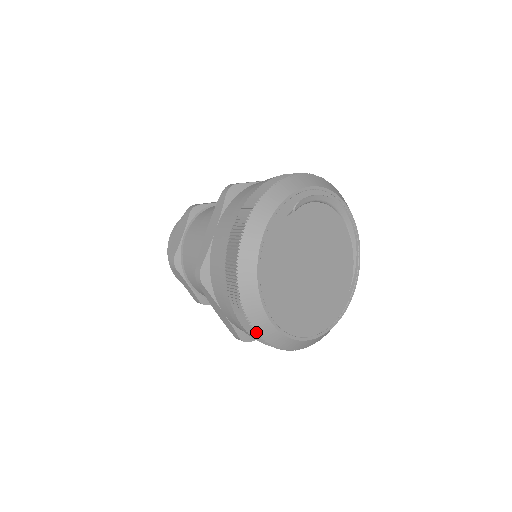
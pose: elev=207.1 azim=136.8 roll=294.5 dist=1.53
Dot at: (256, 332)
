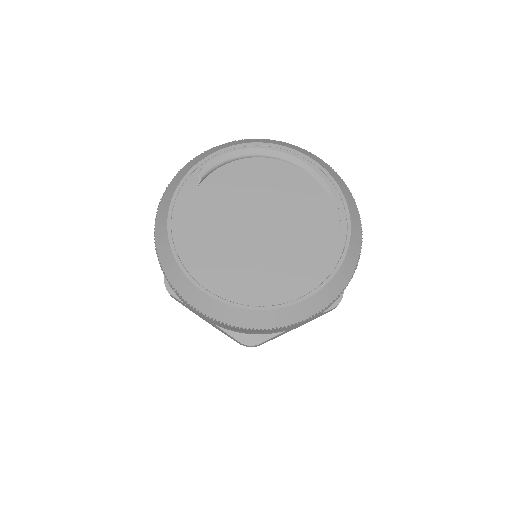
Dot at: (206, 315)
